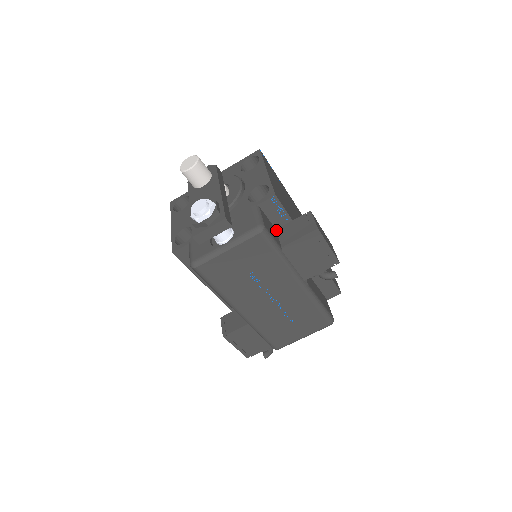
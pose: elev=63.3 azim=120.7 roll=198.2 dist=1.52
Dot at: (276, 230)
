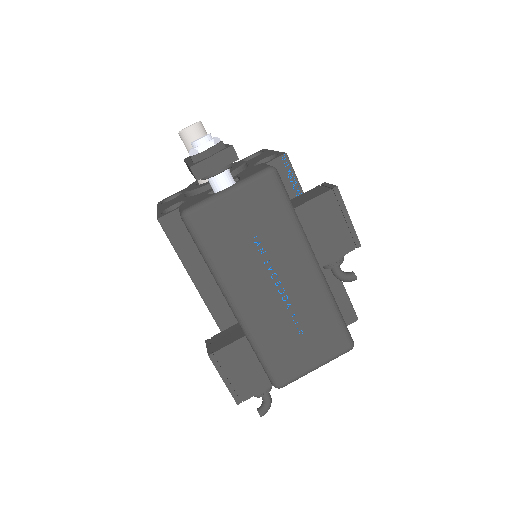
Dot at: occluded
